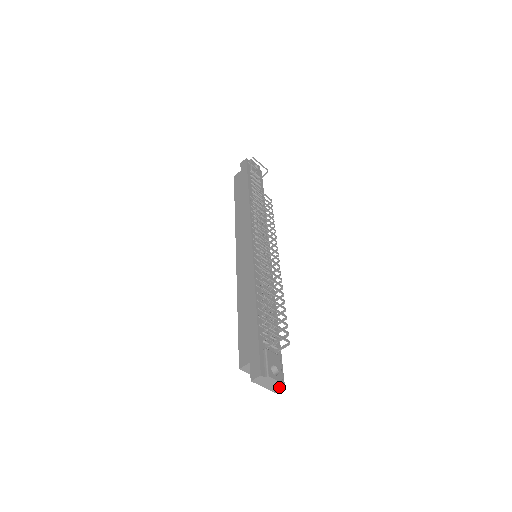
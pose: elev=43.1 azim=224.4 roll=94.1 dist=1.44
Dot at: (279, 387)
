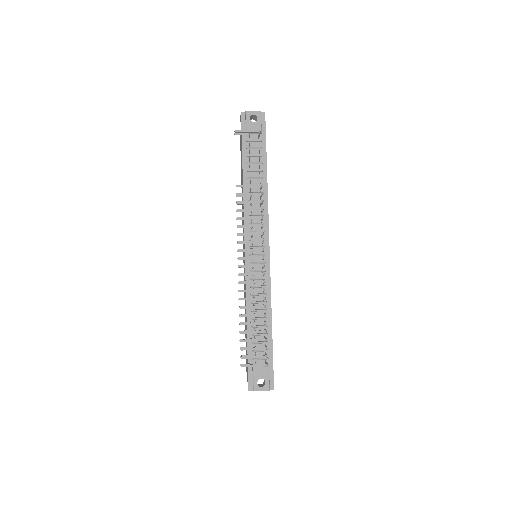
Dot at: (270, 389)
